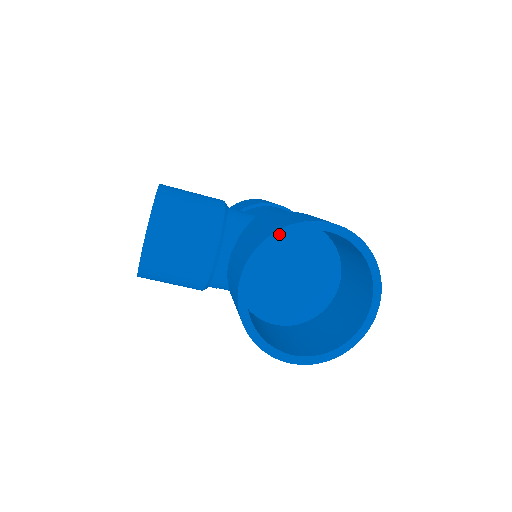
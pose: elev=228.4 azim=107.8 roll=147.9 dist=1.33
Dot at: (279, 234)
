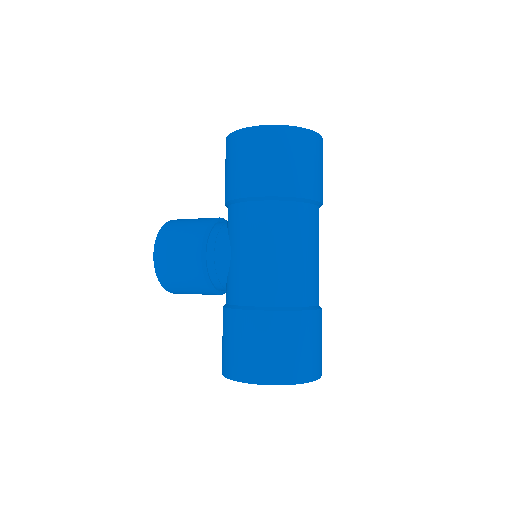
Dot at: occluded
